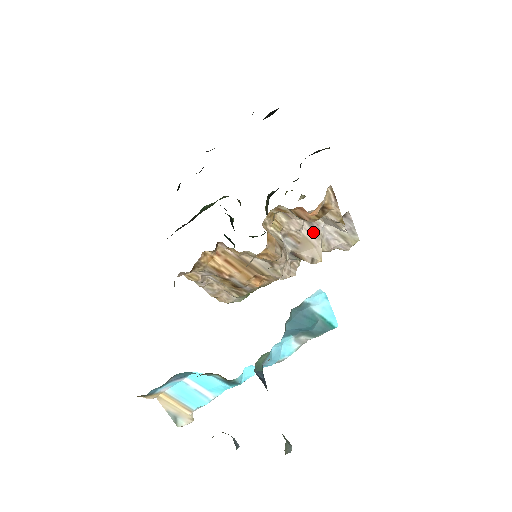
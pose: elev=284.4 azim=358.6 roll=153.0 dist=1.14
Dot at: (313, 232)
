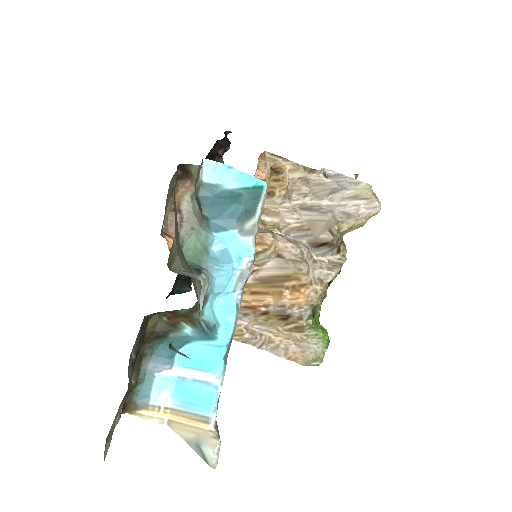
Dot at: (315, 213)
